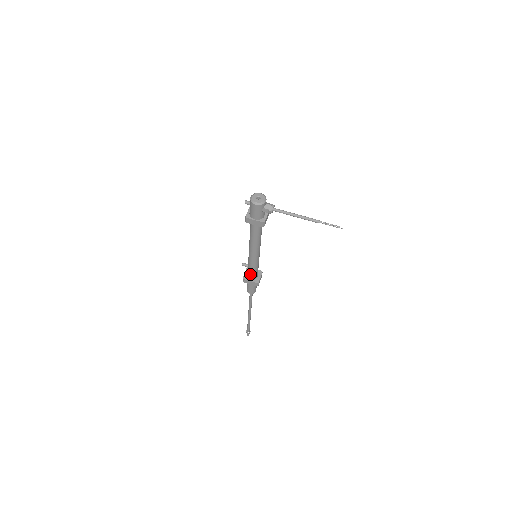
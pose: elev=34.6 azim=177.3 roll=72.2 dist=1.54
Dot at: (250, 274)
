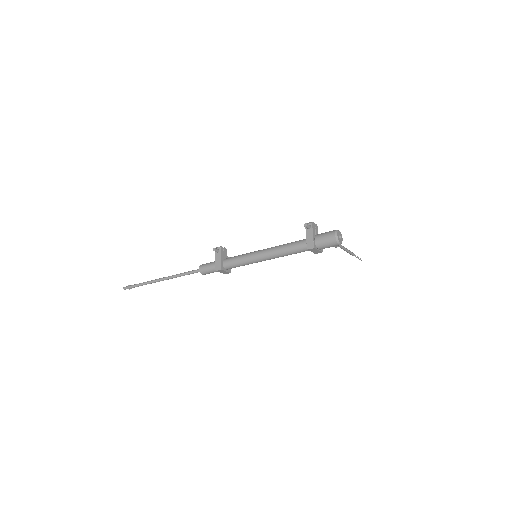
Dot at: (233, 267)
